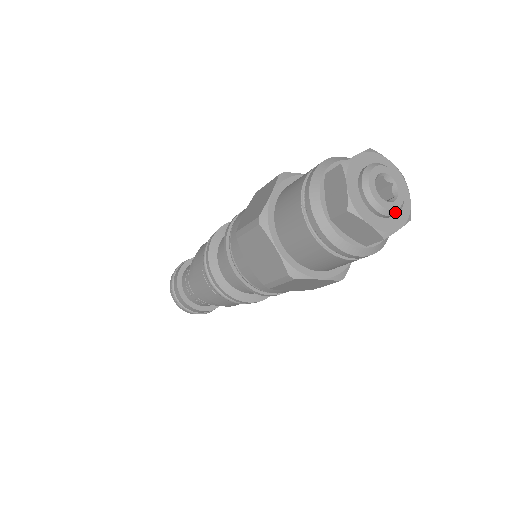
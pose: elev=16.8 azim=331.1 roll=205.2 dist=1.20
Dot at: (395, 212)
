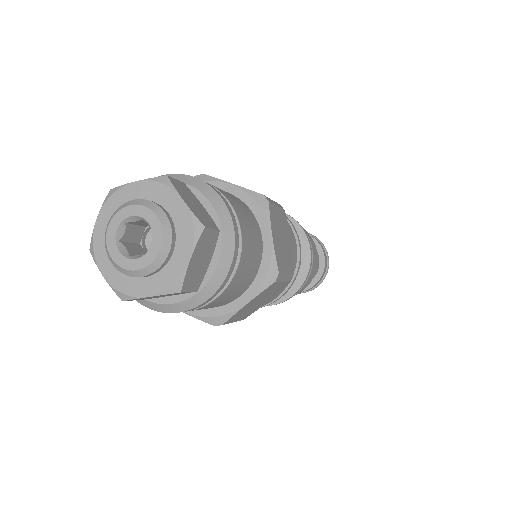
Dot at: (134, 273)
